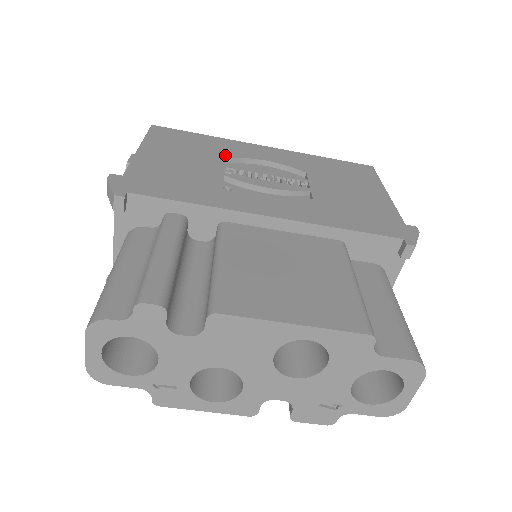
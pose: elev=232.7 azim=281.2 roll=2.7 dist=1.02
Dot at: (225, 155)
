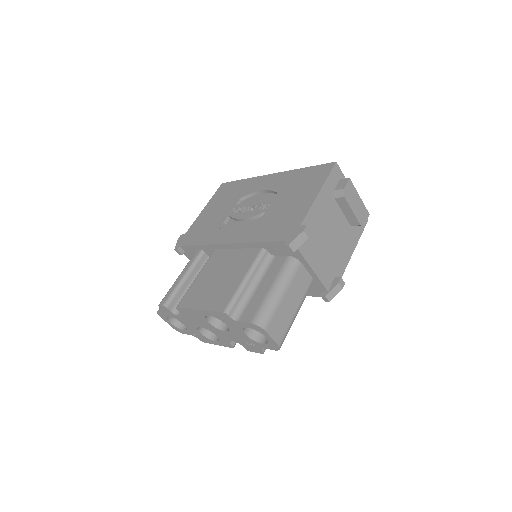
Dot at: (241, 196)
